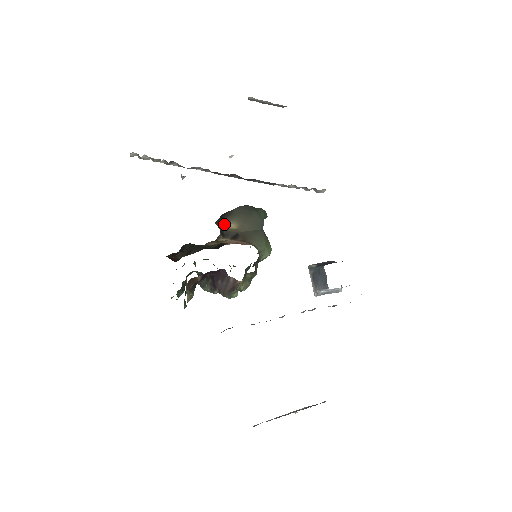
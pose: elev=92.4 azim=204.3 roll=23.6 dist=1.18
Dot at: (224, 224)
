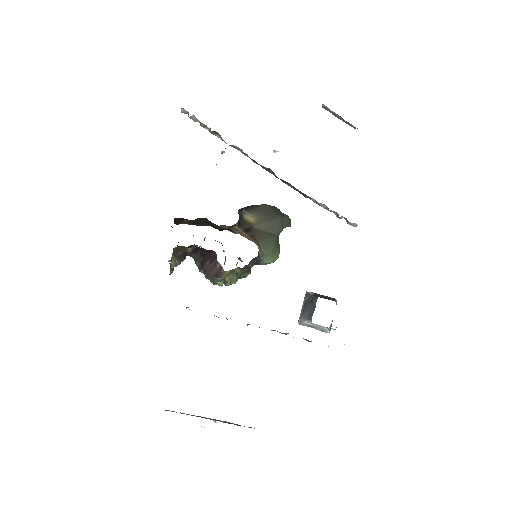
Dot at: (244, 214)
